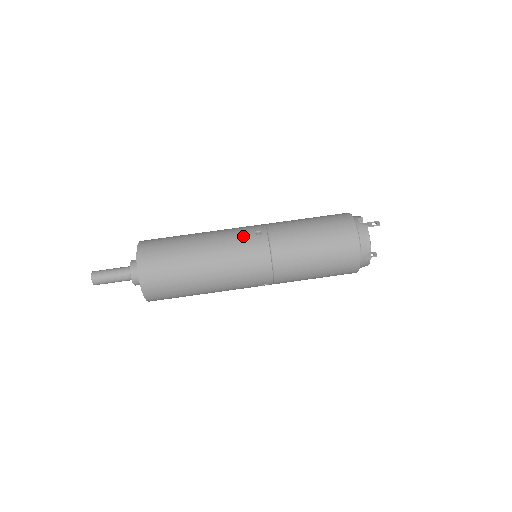
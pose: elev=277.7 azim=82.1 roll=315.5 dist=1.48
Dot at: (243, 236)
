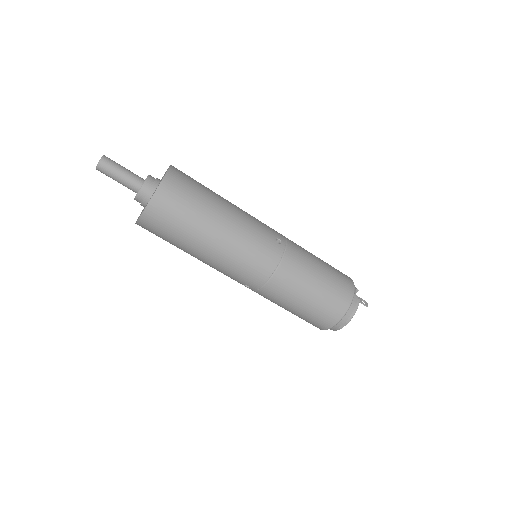
Dot at: (265, 233)
